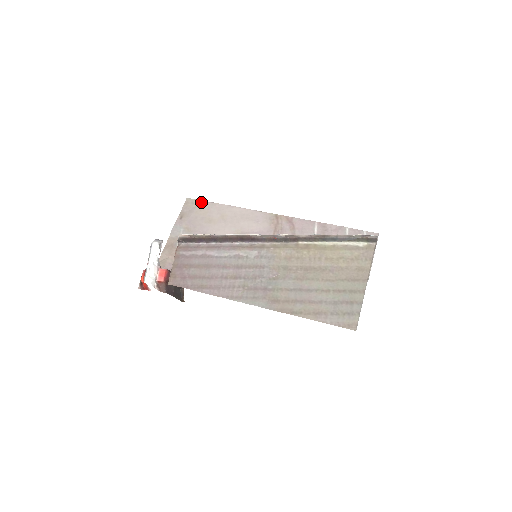
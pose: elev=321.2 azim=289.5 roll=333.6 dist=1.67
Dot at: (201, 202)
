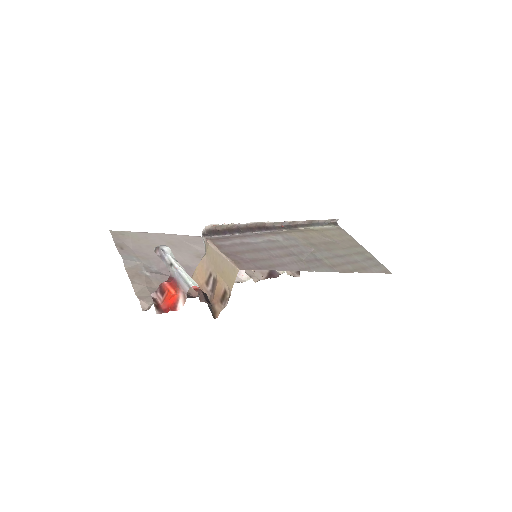
Dot at: (132, 233)
